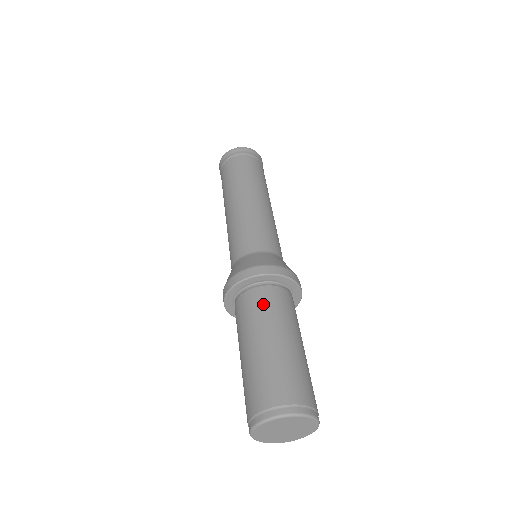
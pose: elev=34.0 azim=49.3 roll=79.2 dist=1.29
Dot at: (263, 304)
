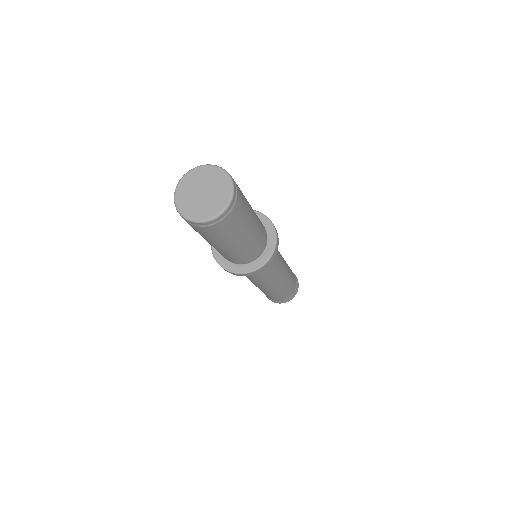
Dot at: occluded
